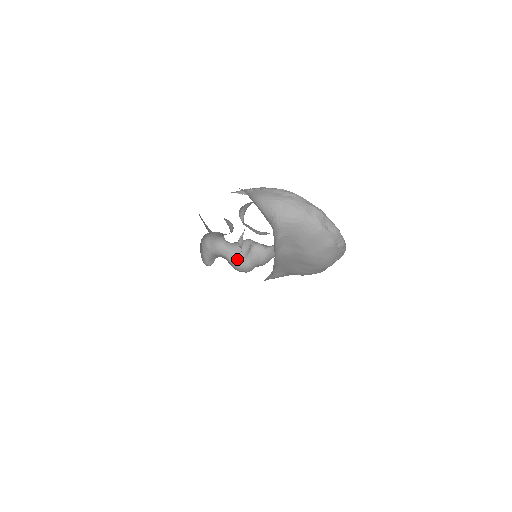
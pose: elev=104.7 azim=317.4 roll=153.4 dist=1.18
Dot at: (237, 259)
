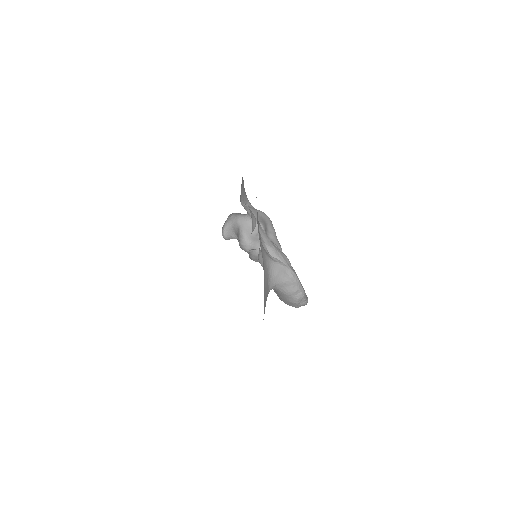
Dot at: (246, 232)
